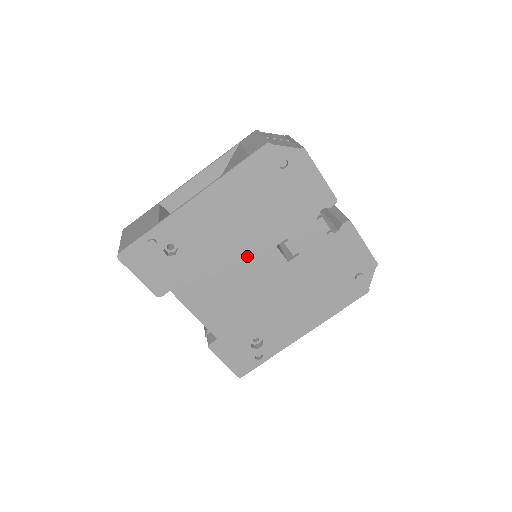
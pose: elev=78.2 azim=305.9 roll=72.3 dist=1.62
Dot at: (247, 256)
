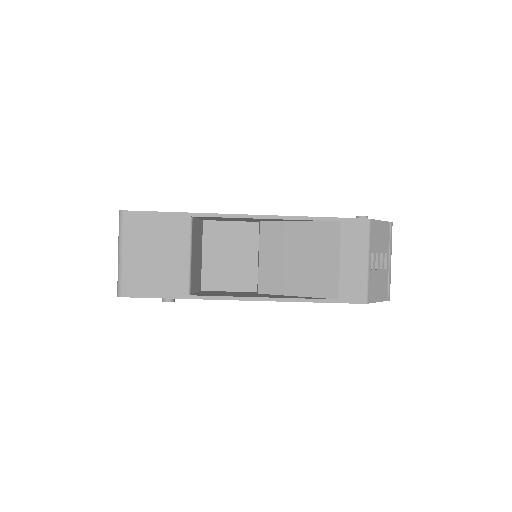
Dot at: occluded
